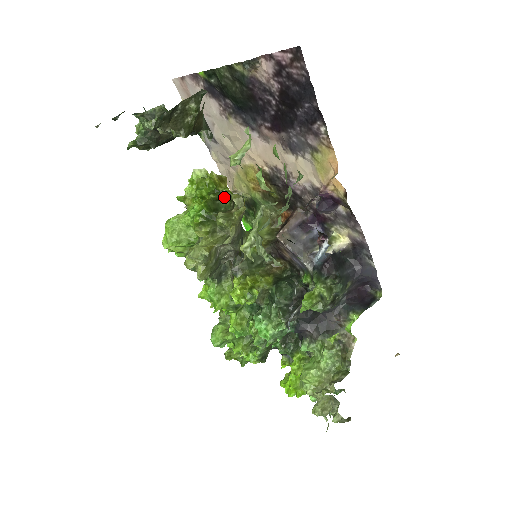
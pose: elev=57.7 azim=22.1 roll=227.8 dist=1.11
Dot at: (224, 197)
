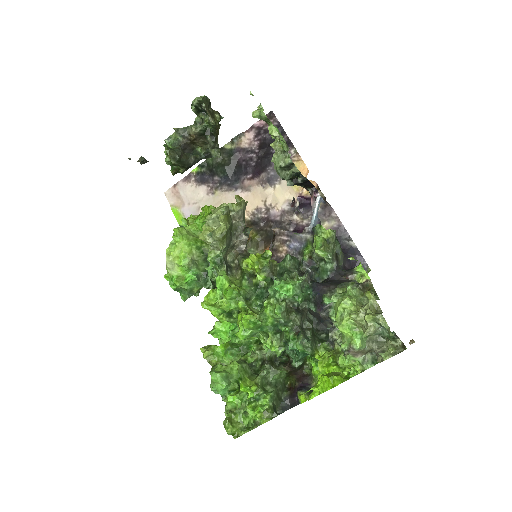
Dot at: occluded
